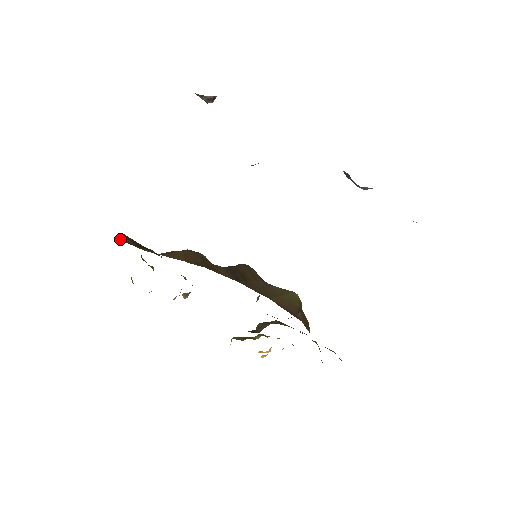
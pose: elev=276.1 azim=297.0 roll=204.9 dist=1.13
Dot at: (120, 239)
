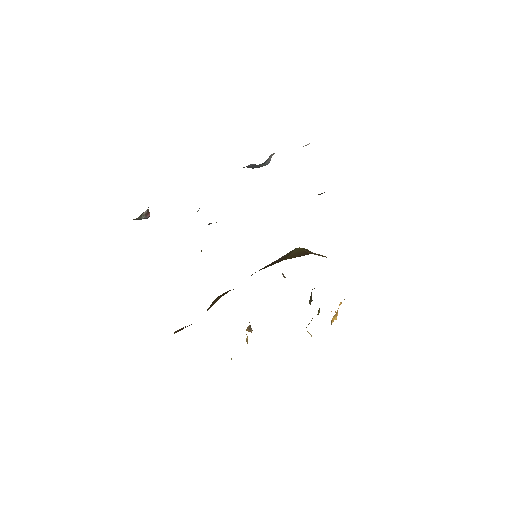
Dot at: (177, 331)
